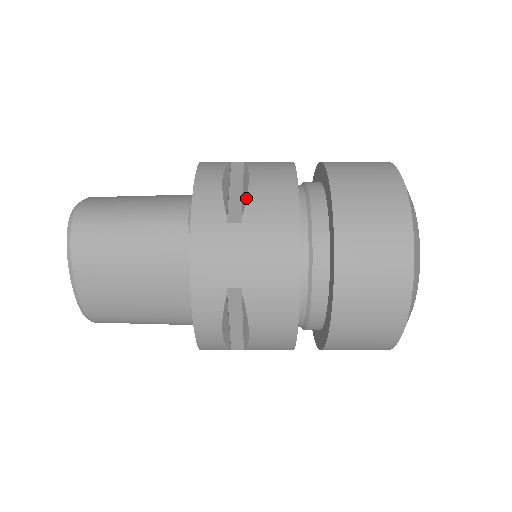
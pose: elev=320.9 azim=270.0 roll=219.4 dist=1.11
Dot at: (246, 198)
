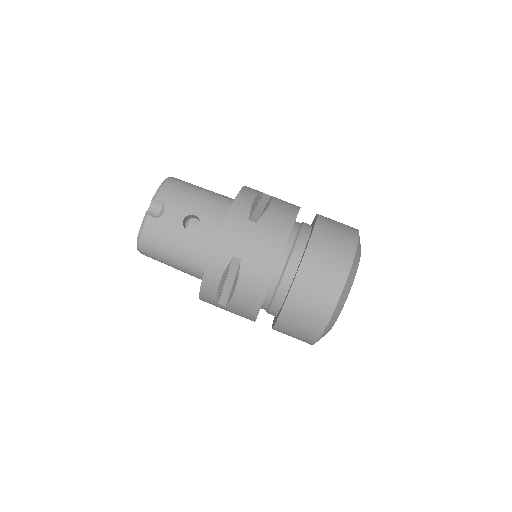
Dot at: (230, 301)
